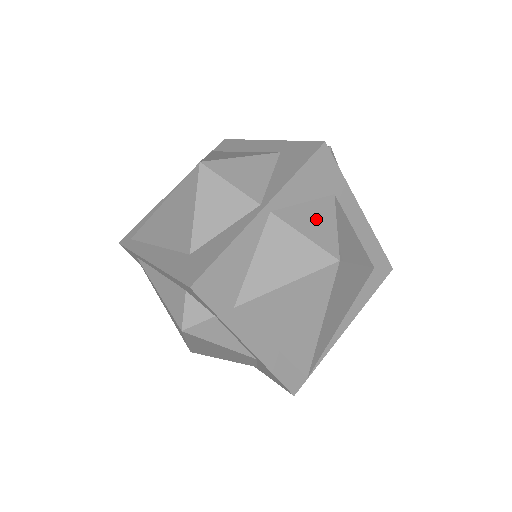
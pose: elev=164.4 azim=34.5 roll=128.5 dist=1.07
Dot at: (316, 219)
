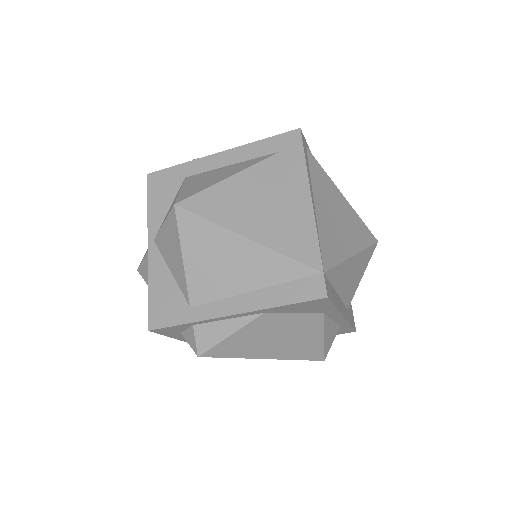
Dot at: occluded
